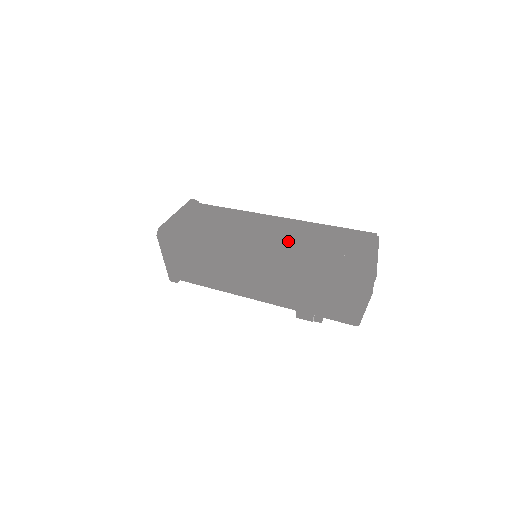
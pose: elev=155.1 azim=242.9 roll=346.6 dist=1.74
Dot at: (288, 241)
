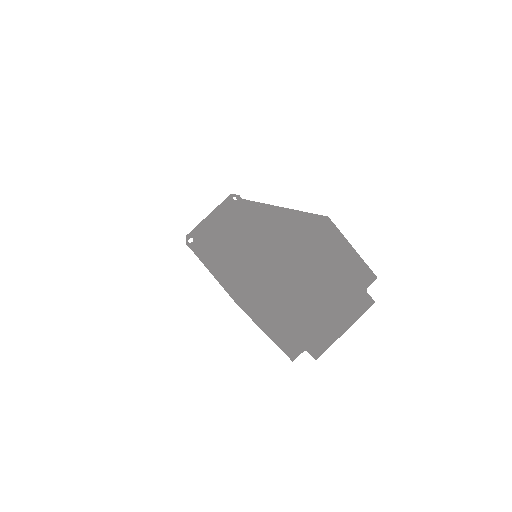
Dot at: occluded
